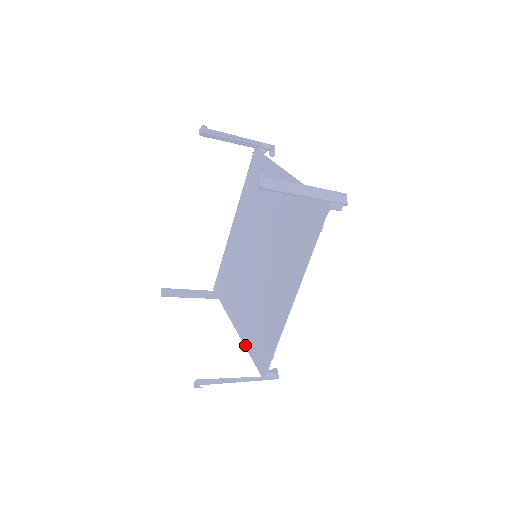
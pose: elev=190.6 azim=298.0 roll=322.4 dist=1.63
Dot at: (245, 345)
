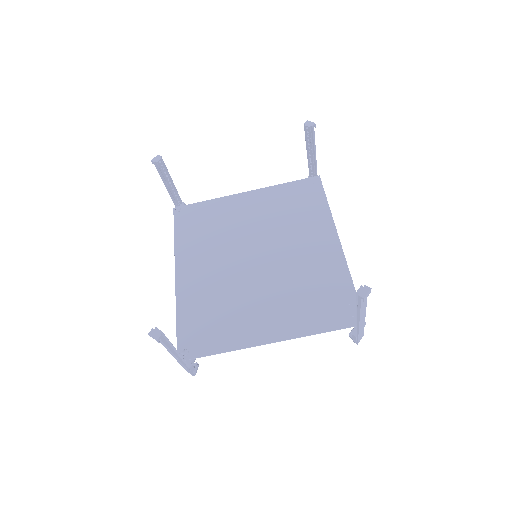
Dot at: (306, 334)
